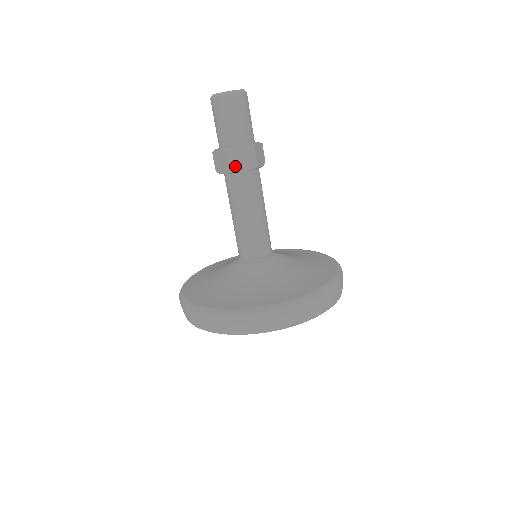
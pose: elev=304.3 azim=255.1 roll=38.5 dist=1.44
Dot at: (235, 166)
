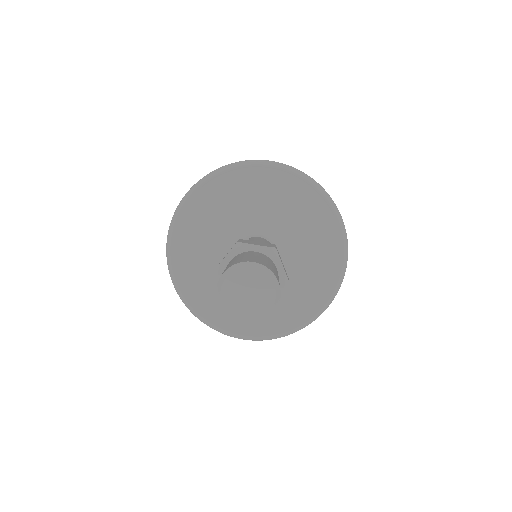
Dot at: occluded
